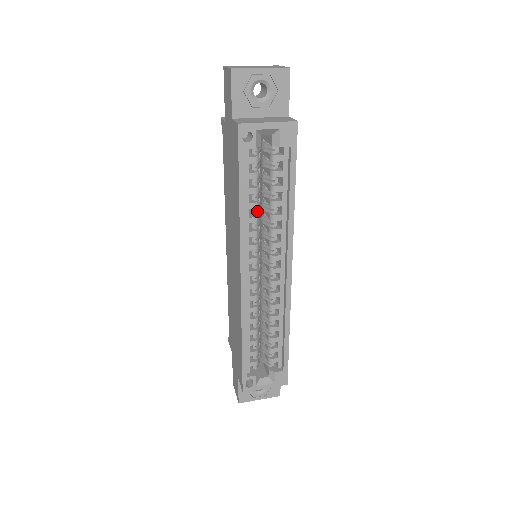
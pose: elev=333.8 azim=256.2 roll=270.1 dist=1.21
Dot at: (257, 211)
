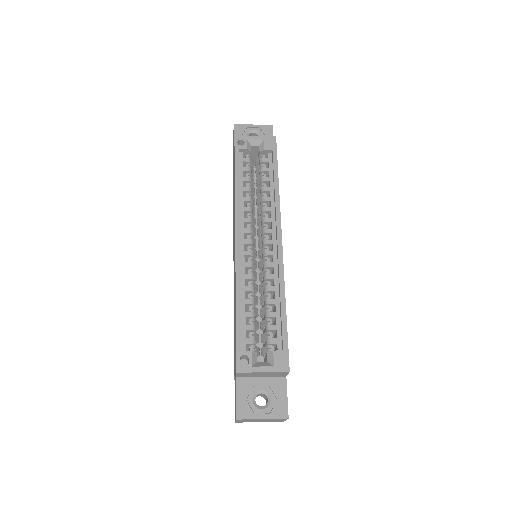
Dot at: (251, 197)
